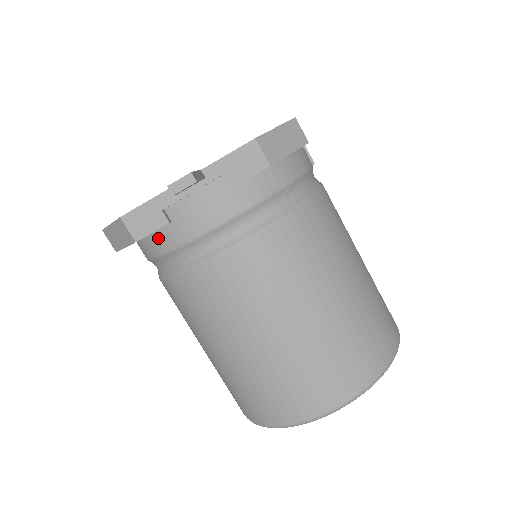
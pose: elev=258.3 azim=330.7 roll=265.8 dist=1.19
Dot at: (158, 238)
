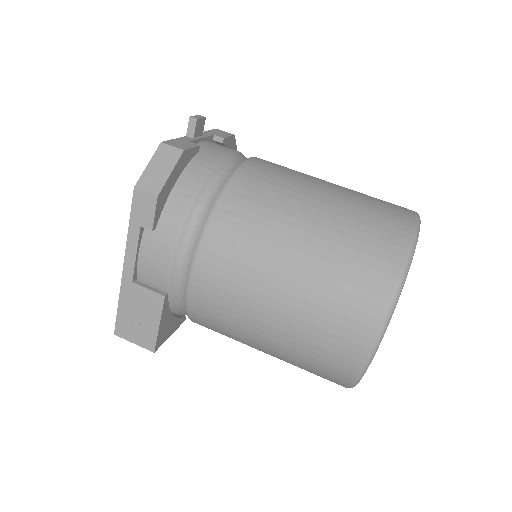
Dot at: (193, 170)
